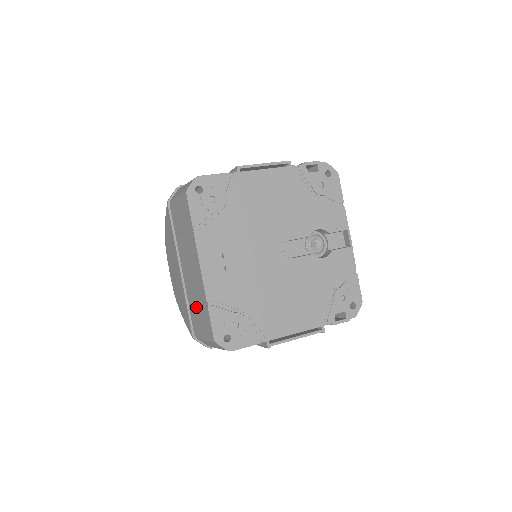
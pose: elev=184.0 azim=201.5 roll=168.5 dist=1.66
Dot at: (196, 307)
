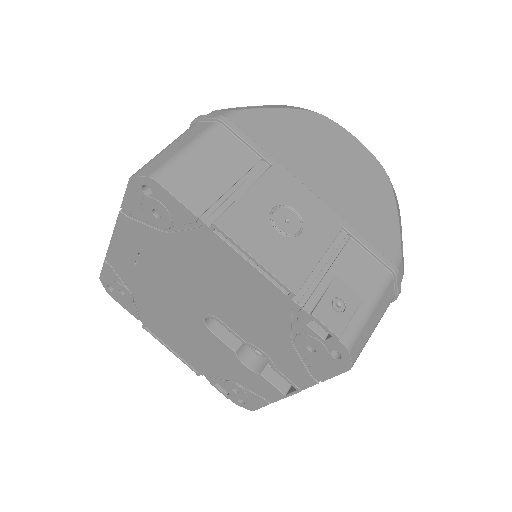
Dot at: occluded
